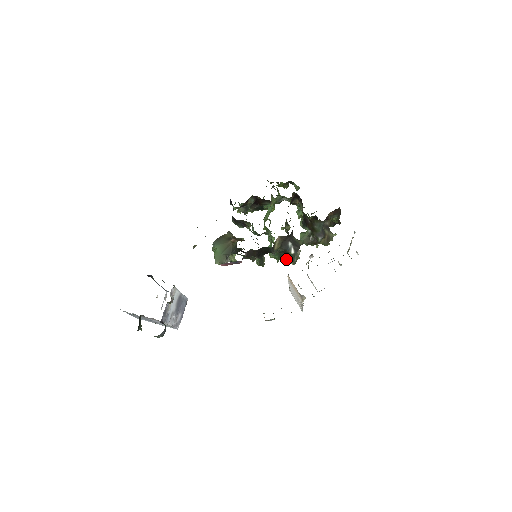
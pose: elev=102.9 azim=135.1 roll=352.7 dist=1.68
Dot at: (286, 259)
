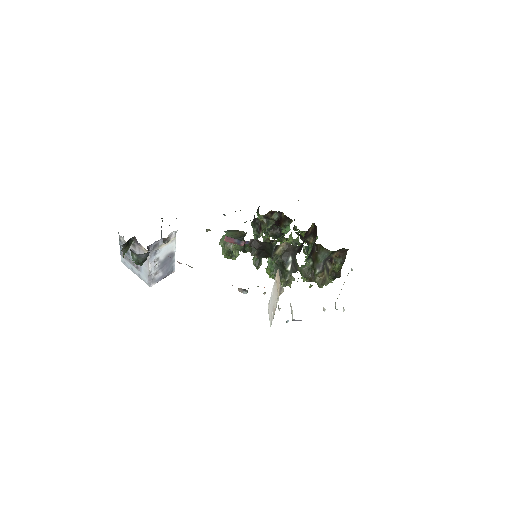
Dot at: (279, 275)
